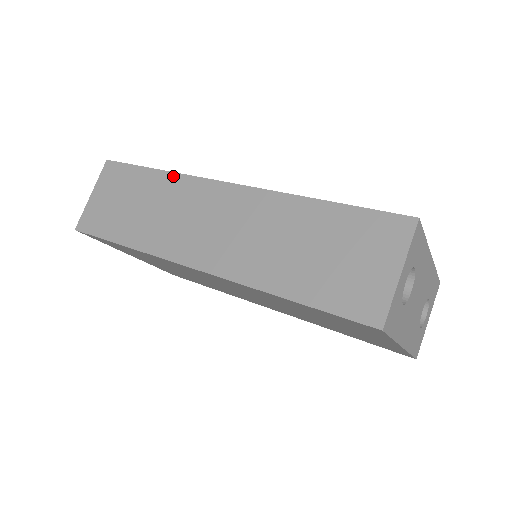
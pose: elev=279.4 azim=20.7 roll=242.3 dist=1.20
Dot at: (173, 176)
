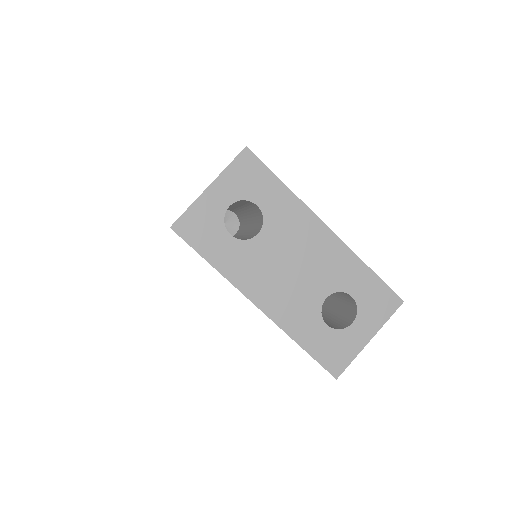
Dot at: occluded
